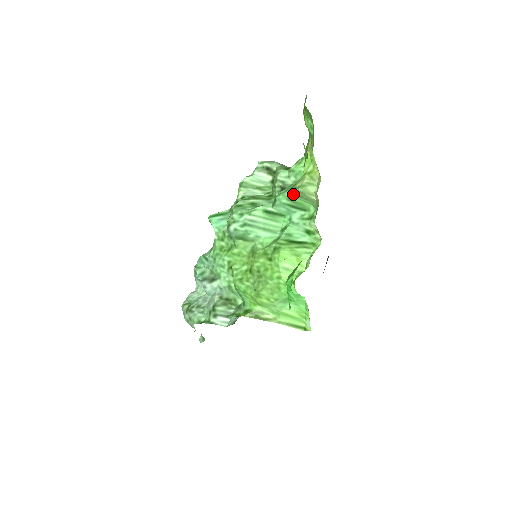
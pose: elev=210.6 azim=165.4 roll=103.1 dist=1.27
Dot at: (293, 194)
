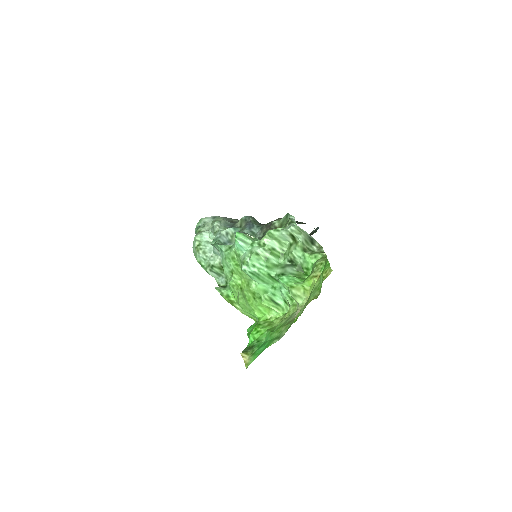
Dot at: (288, 290)
